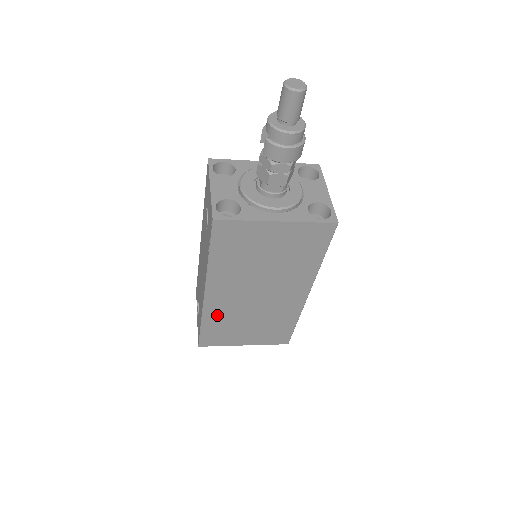
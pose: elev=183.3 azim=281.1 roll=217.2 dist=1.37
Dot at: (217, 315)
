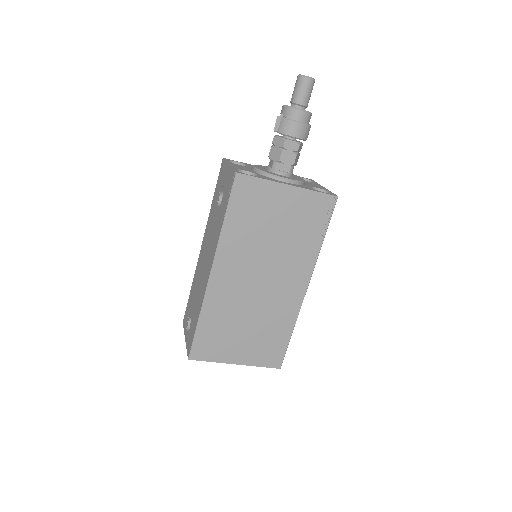
Dot at: (217, 308)
